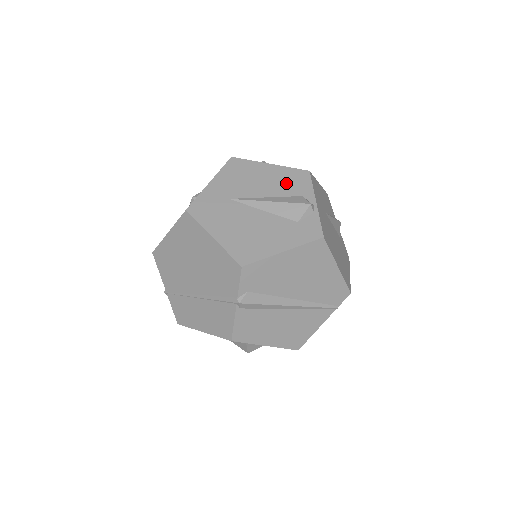
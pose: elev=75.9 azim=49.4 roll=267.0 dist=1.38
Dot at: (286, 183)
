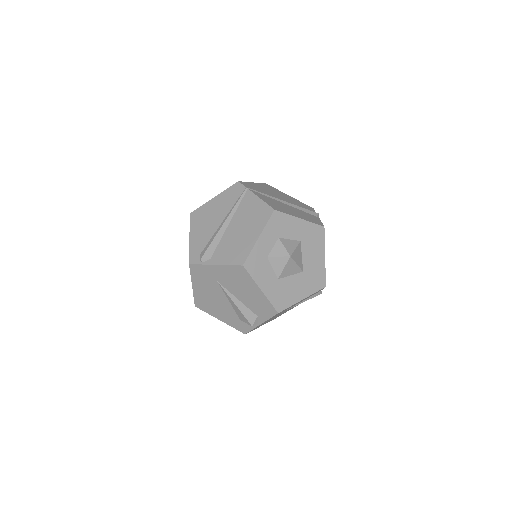
Dot at: (257, 305)
